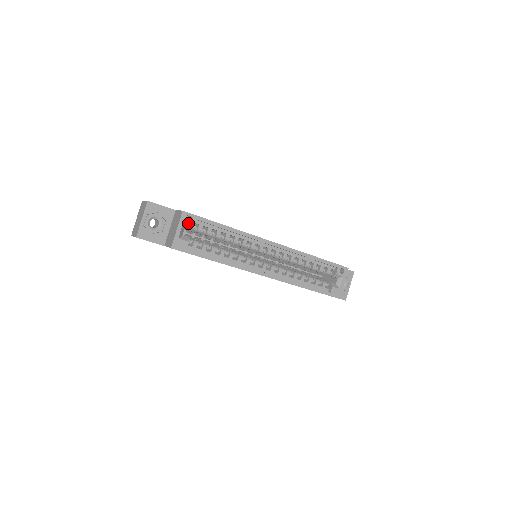
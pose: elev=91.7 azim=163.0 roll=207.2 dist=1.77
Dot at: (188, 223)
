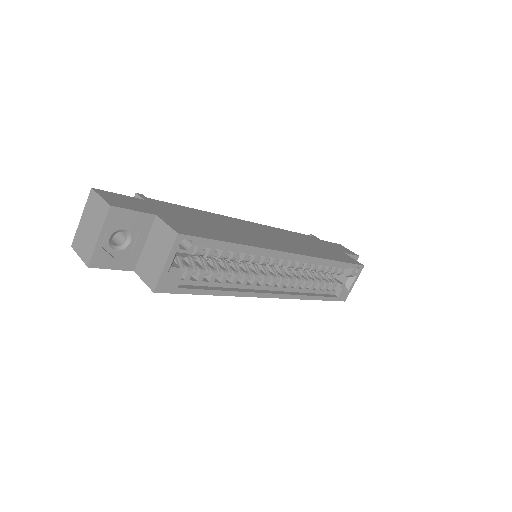
Dot at: (184, 250)
